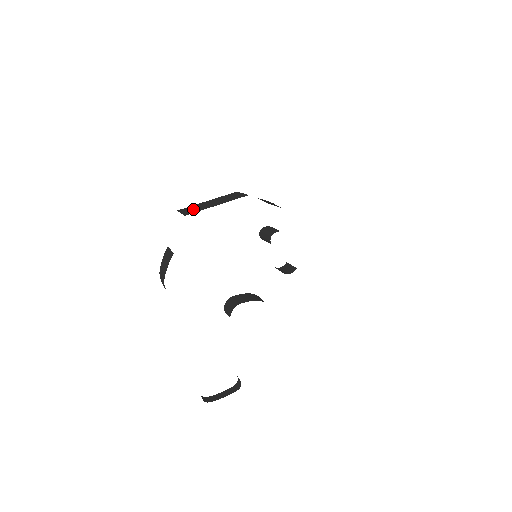
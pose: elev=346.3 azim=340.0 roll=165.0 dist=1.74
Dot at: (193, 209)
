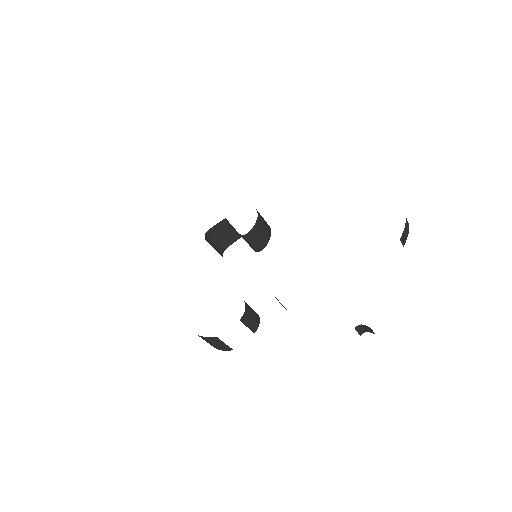
Dot at: occluded
